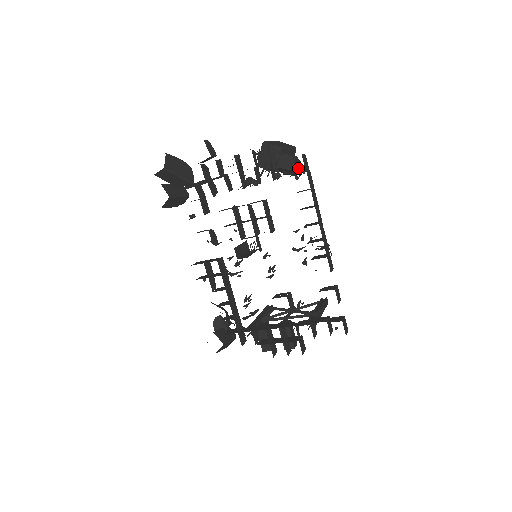
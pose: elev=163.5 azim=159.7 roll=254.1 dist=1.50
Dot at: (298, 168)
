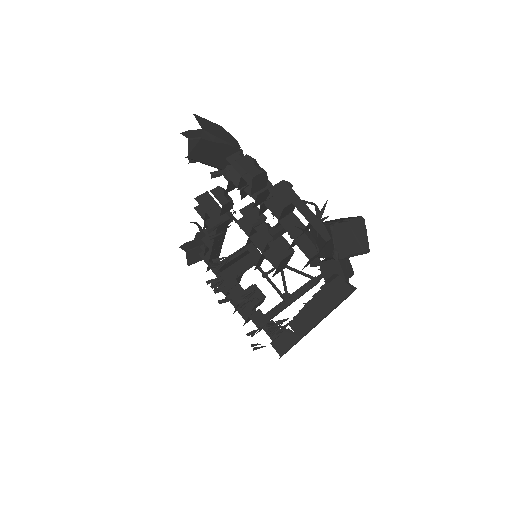
Dot at: occluded
